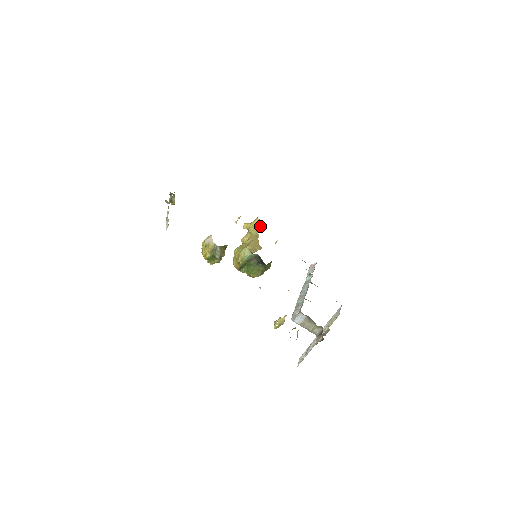
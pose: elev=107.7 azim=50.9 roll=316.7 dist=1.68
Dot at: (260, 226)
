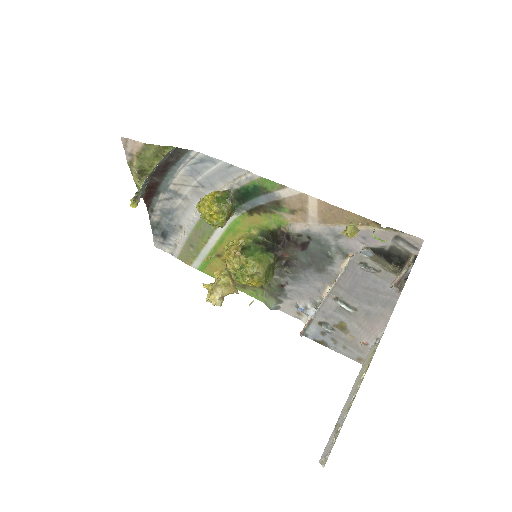
Dot at: occluded
